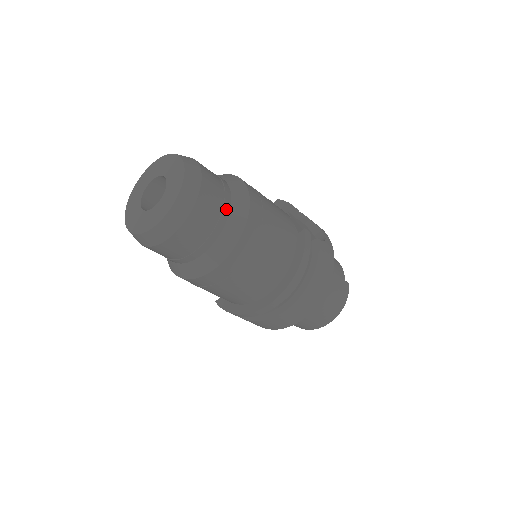
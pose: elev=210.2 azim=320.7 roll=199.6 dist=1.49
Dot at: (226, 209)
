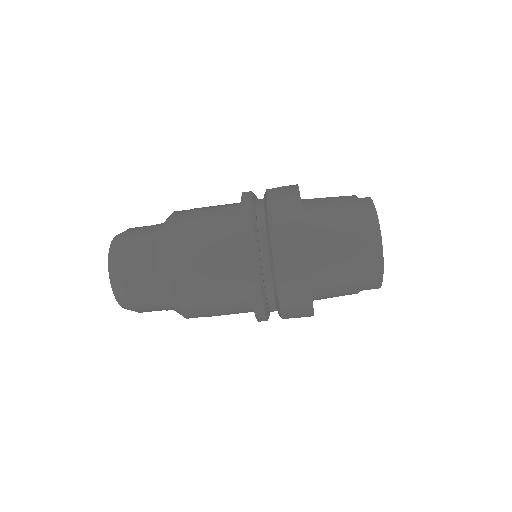
Dot at: (155, 231)
